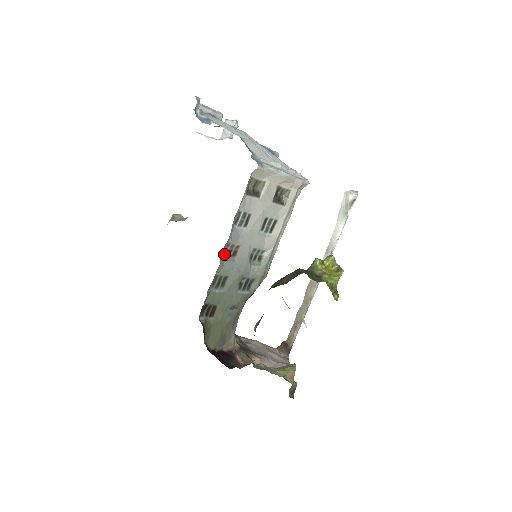
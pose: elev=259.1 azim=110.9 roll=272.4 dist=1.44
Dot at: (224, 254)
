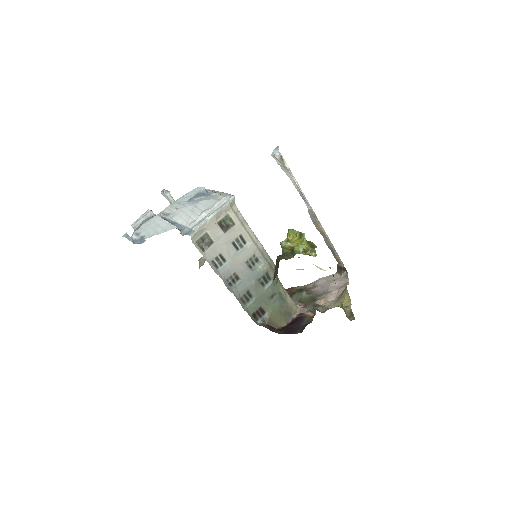
Dot at: (231, 285)
